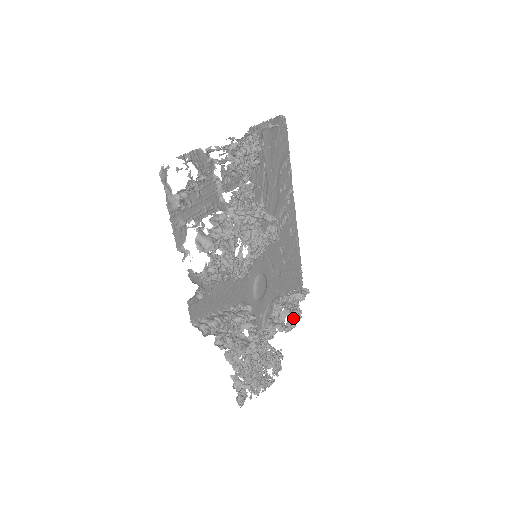
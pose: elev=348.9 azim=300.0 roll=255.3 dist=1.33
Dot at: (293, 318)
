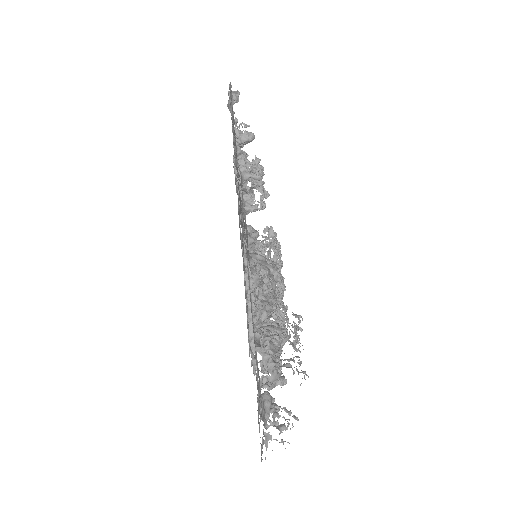
Dot at: (261, 185)
